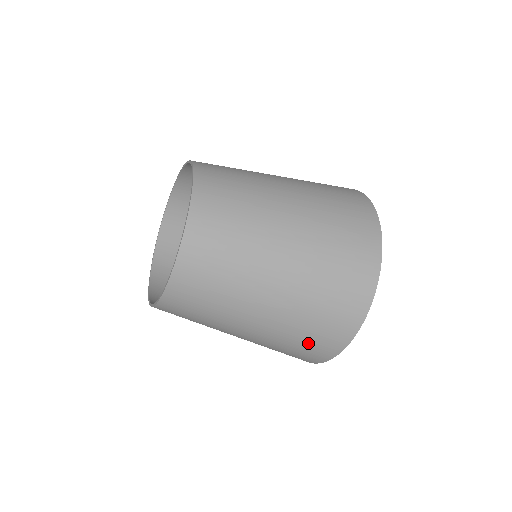
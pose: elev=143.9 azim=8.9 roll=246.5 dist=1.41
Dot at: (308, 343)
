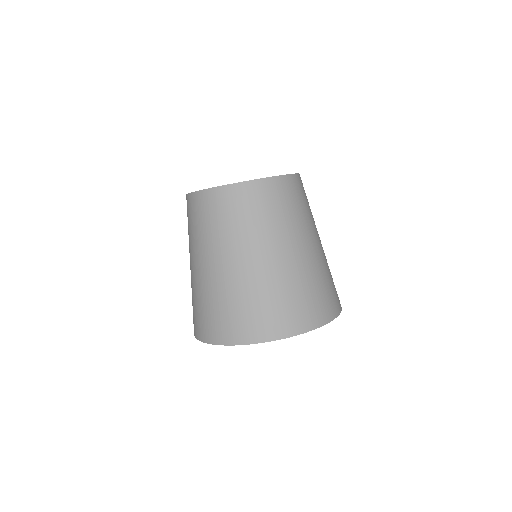
Dot at: (284, 306)
